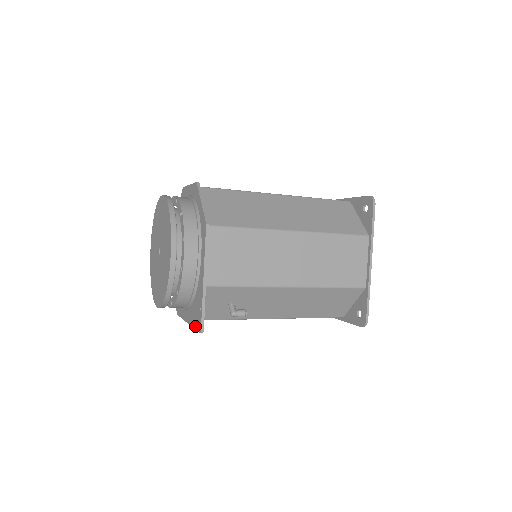
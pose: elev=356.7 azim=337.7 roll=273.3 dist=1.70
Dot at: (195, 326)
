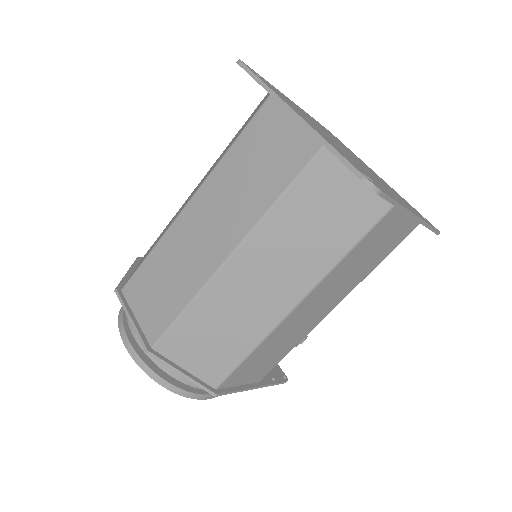
Dot at: occluded
